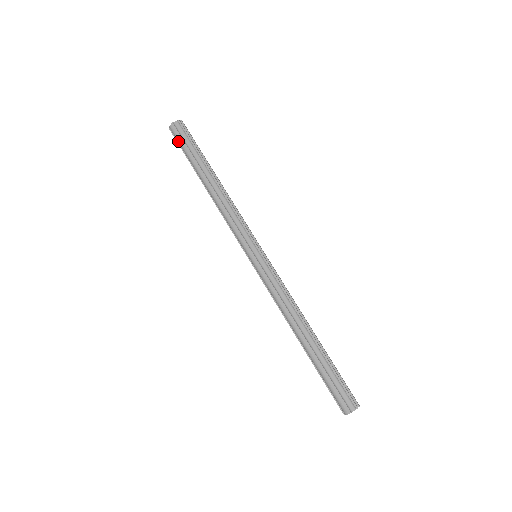
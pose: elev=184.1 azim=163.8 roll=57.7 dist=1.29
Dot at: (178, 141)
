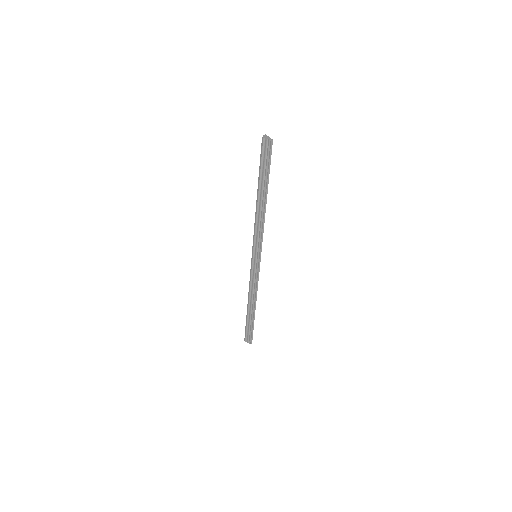
Dot at: (261, 152)
